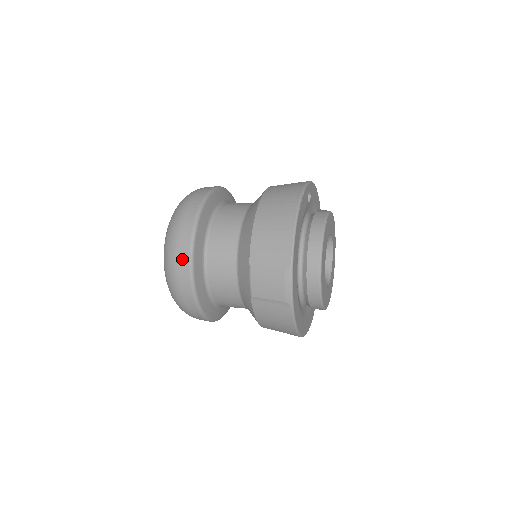
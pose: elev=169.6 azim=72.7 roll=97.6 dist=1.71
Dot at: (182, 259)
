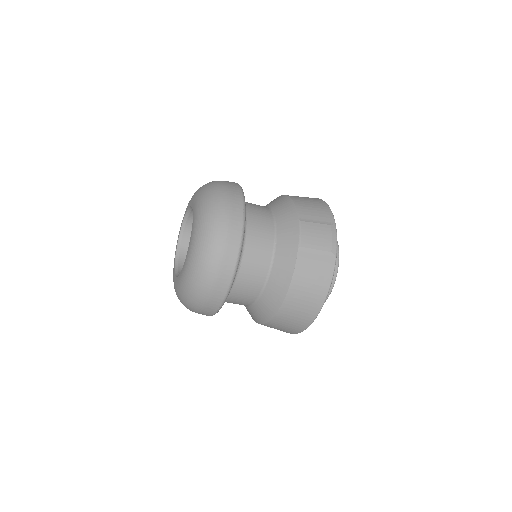
Dot at: (235, 204)
